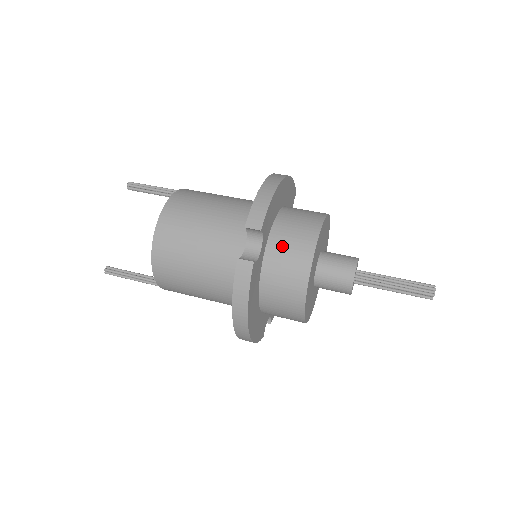
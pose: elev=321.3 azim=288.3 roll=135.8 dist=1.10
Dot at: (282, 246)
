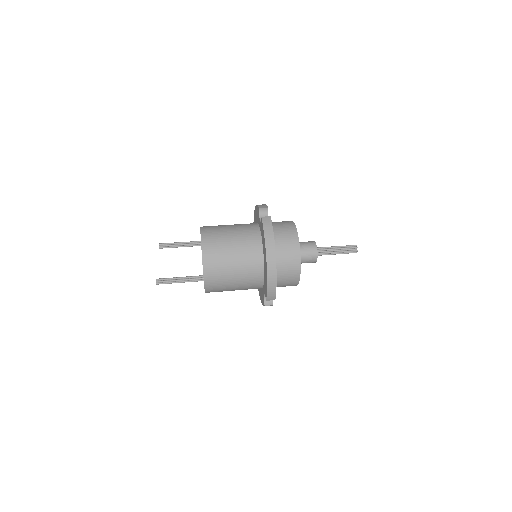
Dot at: (277, 225)
